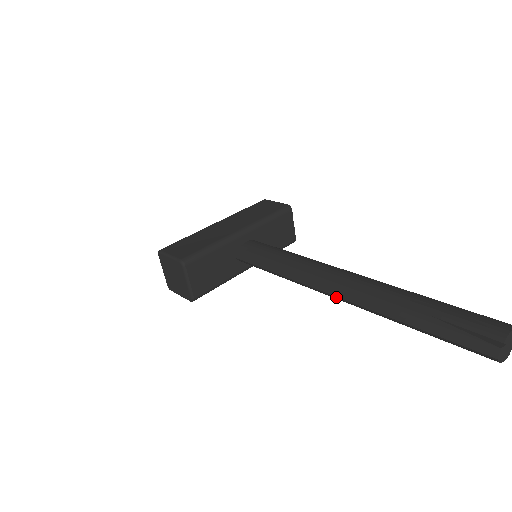
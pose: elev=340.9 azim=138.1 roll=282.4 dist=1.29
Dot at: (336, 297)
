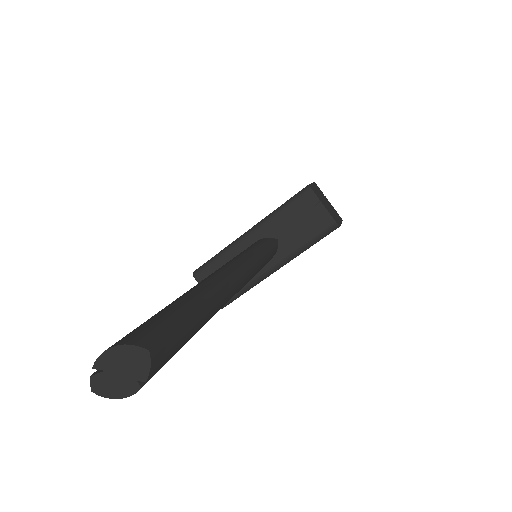
Dot at: occluded
